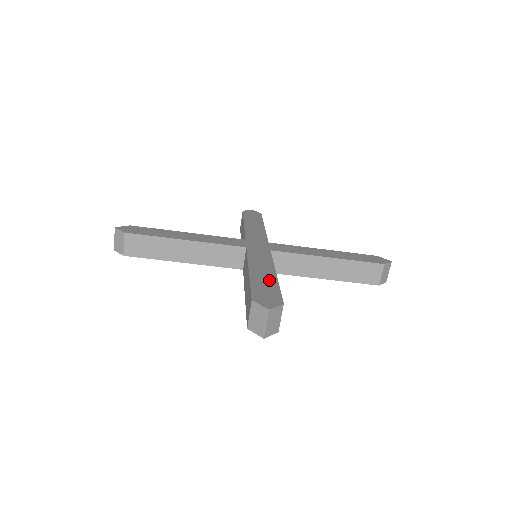
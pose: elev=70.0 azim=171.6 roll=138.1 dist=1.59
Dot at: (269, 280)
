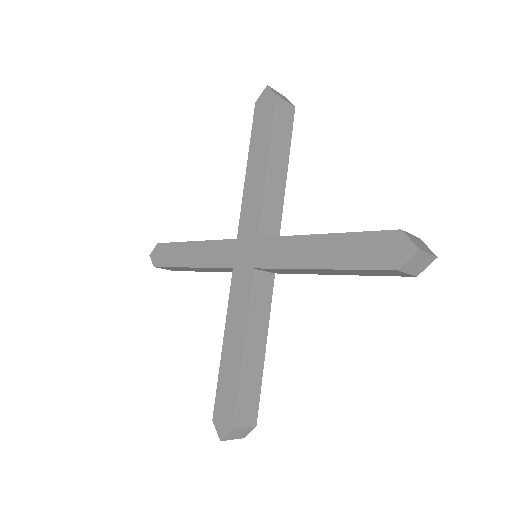
Dot at: (233, 369)
